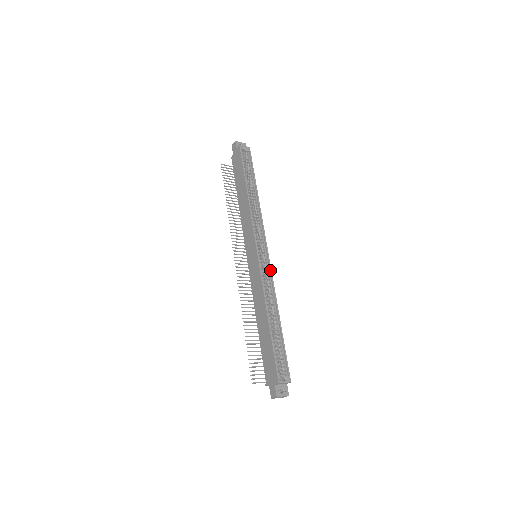
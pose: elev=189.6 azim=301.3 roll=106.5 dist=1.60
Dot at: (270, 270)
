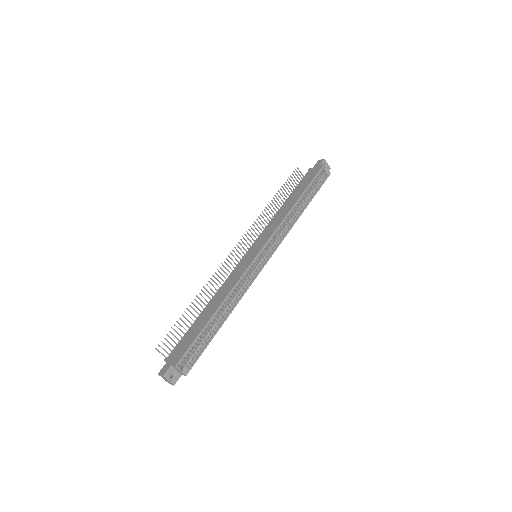
Dot at: (256, 275)
